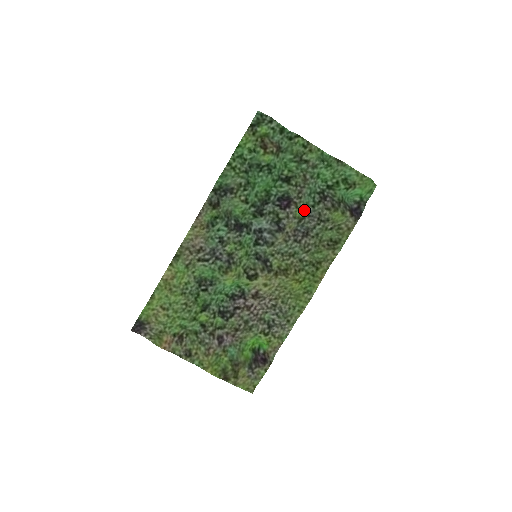
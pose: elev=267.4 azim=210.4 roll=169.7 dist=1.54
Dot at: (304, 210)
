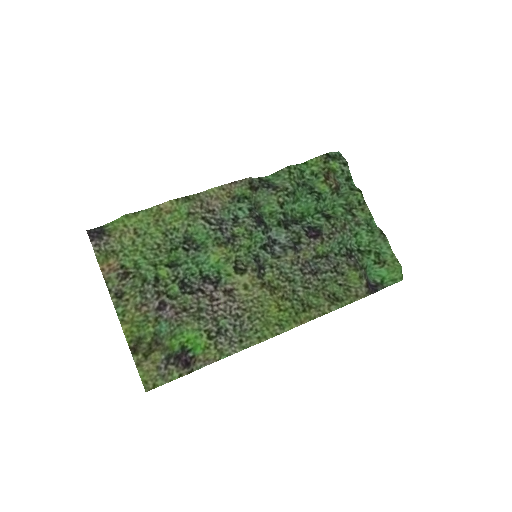
Dot at: (326, 251)
